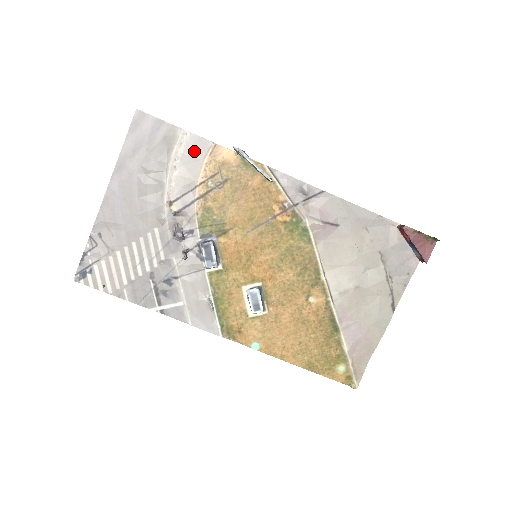
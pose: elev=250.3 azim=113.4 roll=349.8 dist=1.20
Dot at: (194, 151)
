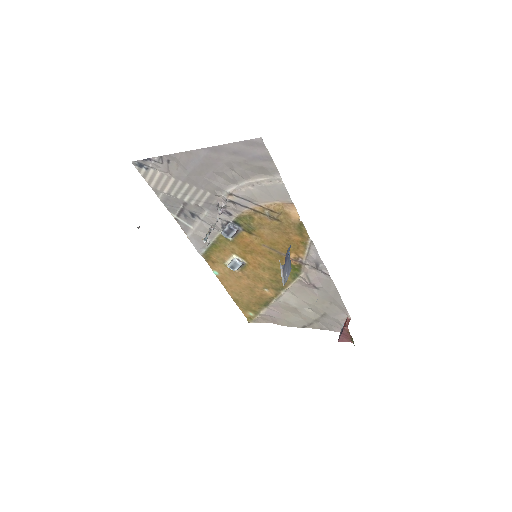
Dot at: (275, 192)
